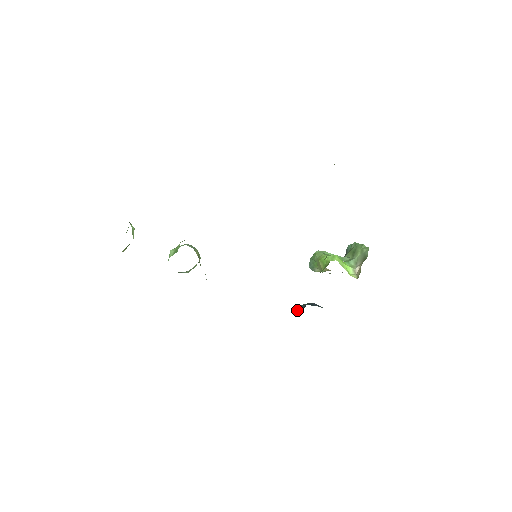
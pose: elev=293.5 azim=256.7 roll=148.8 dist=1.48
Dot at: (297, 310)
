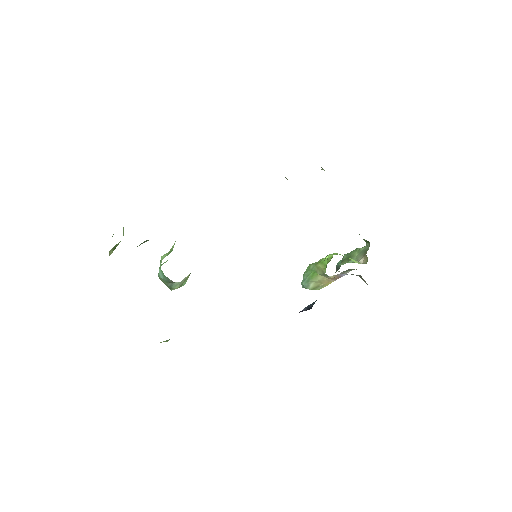
Dot at: (306, 310)
